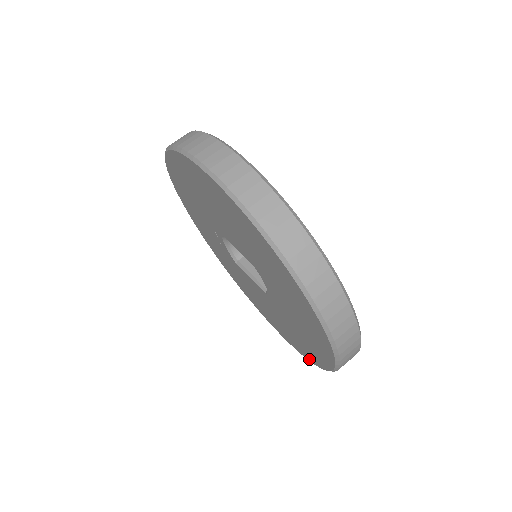
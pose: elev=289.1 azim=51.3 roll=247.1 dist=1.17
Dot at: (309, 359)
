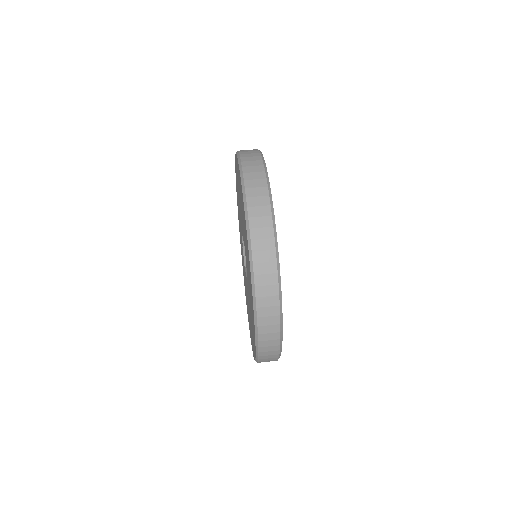
Dot at: occluded
